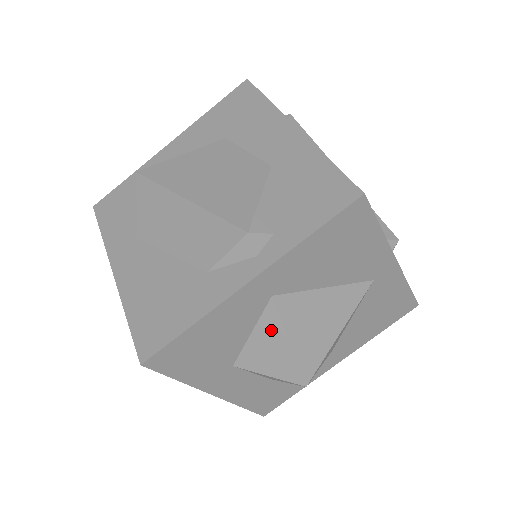
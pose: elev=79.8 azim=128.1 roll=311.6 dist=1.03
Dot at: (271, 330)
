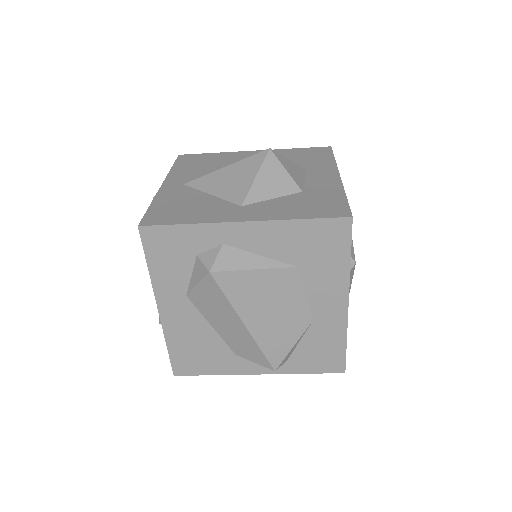
Dot at: occluded
